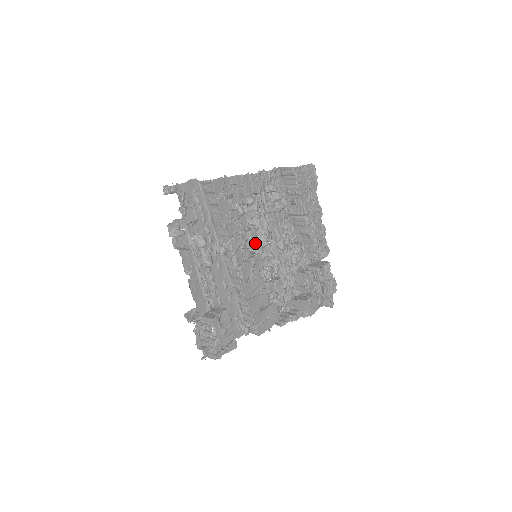
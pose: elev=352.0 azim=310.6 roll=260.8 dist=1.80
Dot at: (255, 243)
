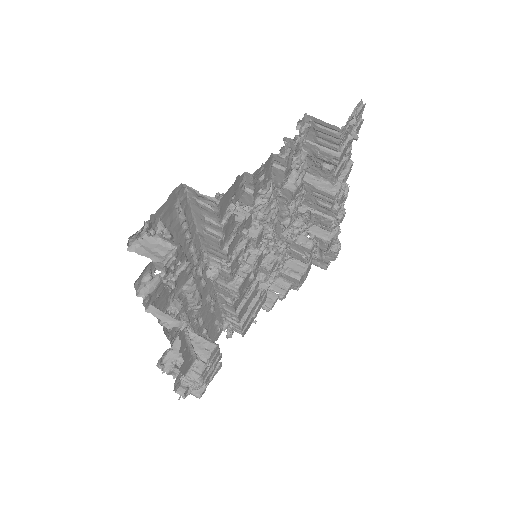
Dot at: occluded
